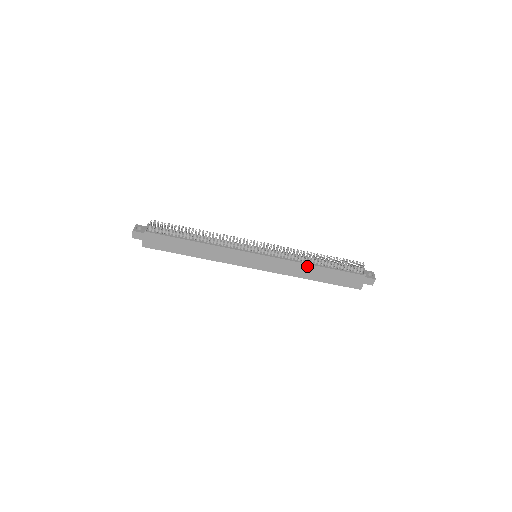
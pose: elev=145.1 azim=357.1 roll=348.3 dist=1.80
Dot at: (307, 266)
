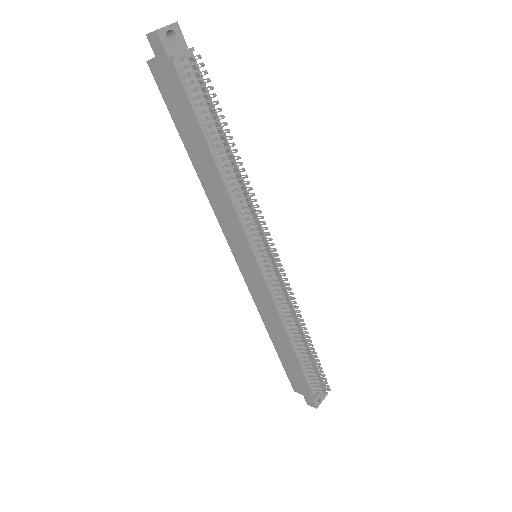
Dot at: (284, 331)
